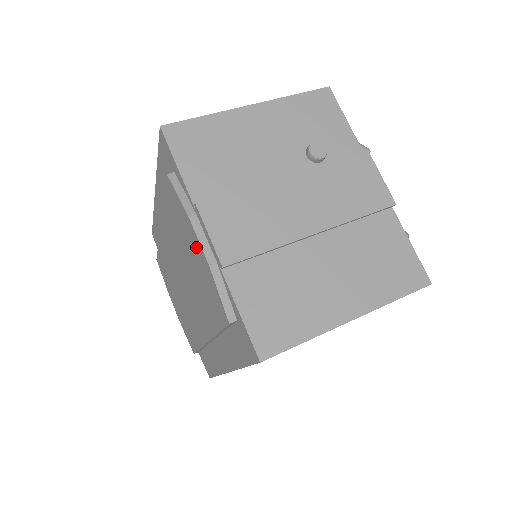
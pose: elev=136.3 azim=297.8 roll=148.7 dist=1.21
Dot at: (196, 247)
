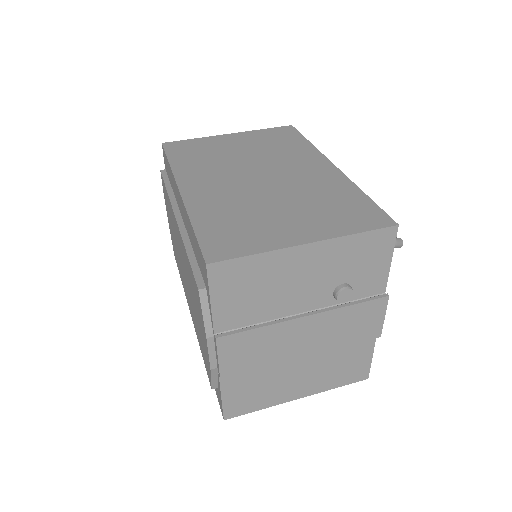
Dot at: (205, 342)
